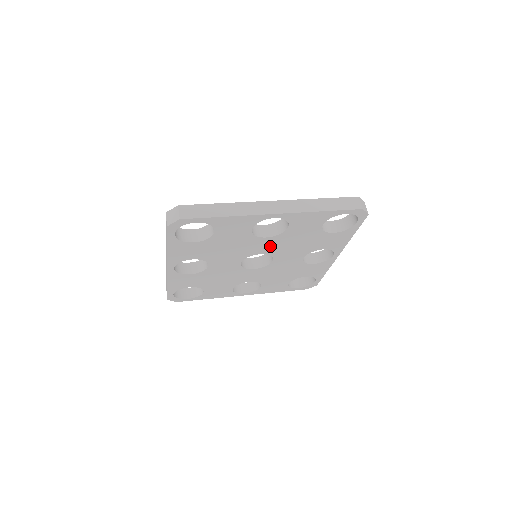
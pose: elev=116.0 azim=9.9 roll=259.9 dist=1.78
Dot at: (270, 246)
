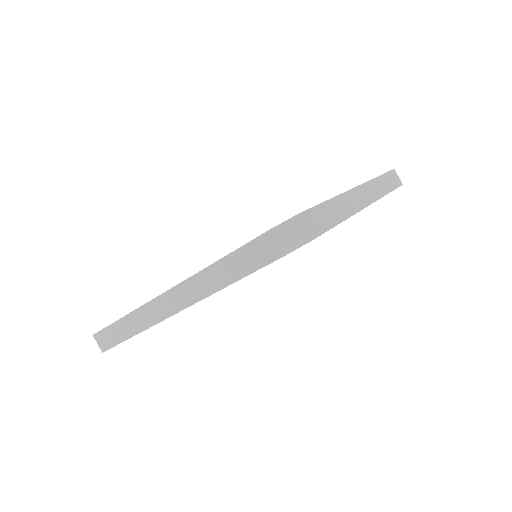
Dot at: occluded
